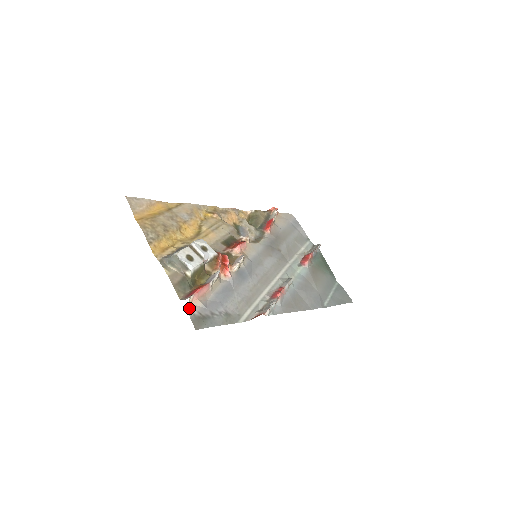
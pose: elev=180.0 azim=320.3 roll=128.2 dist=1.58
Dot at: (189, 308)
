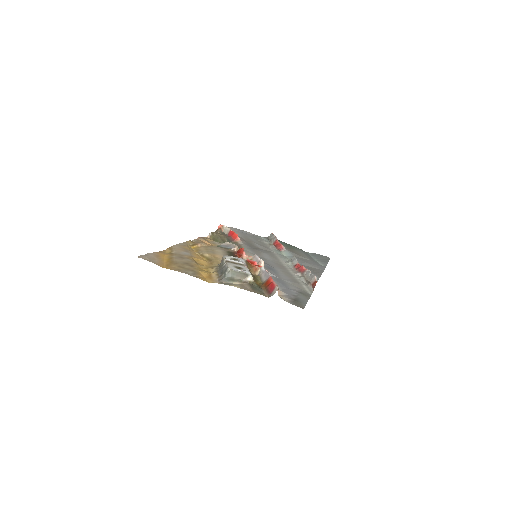
Dot at: (282, 298)
